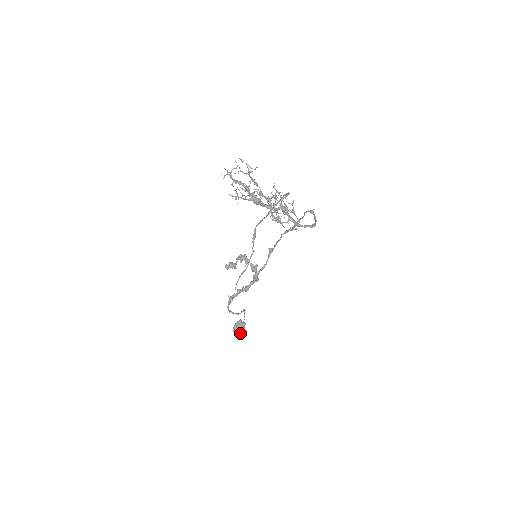
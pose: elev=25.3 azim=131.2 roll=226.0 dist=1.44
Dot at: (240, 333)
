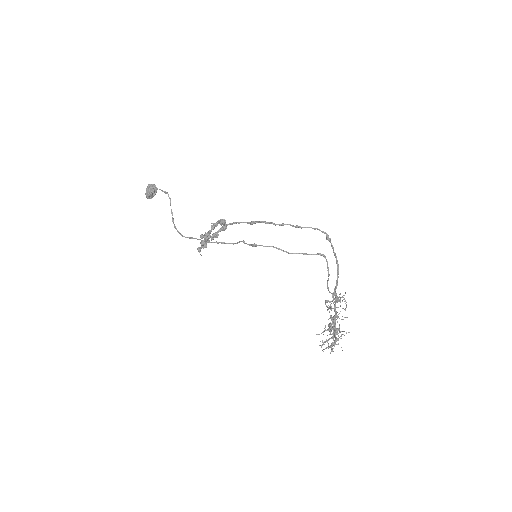
Dot at: occluded
